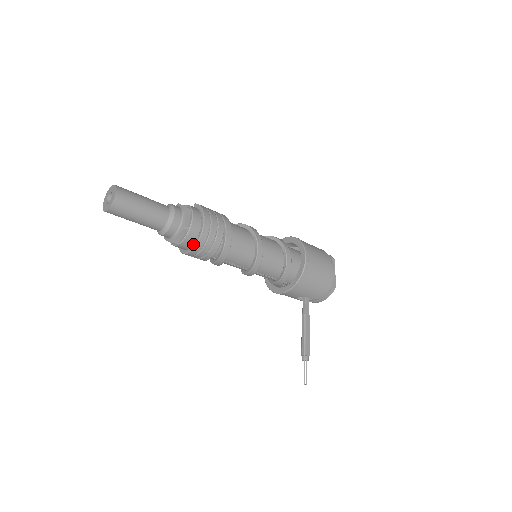
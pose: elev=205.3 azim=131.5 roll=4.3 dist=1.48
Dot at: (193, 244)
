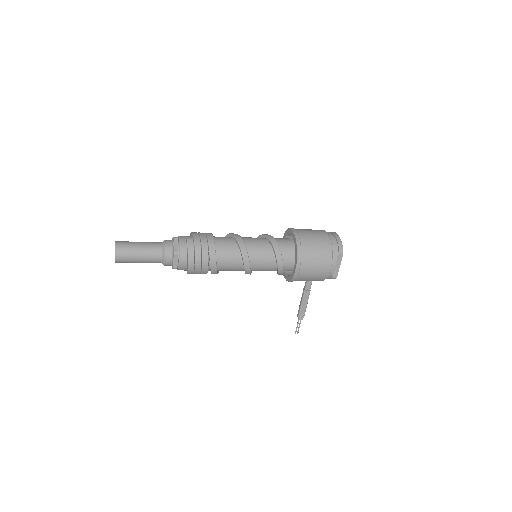
Dot at: occluded
